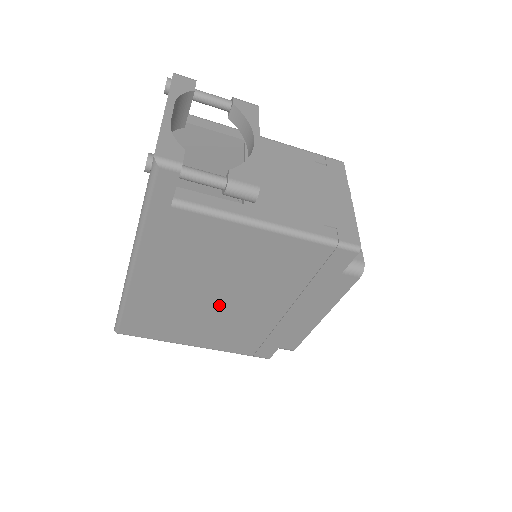
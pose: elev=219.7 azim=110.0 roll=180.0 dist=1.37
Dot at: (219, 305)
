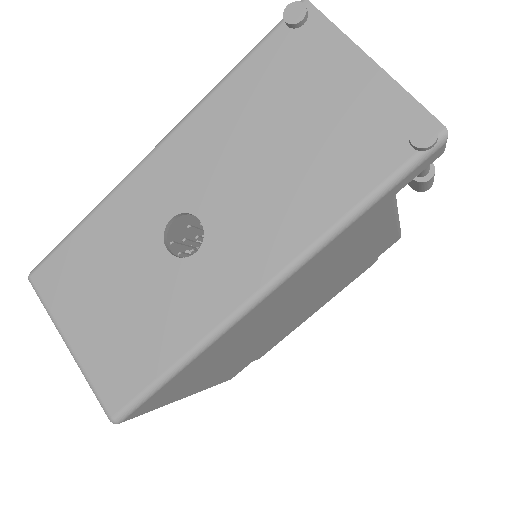
Dot at: (273, 324)
